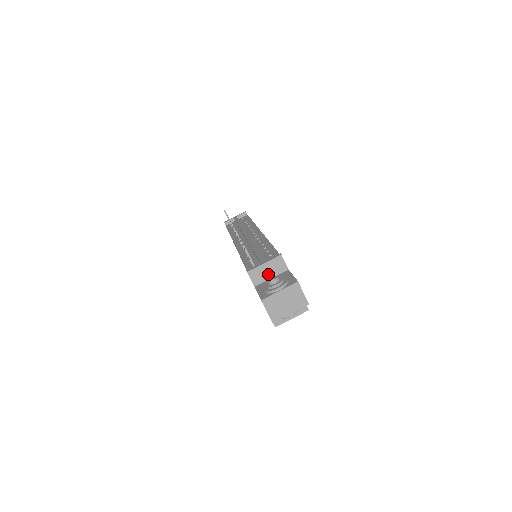
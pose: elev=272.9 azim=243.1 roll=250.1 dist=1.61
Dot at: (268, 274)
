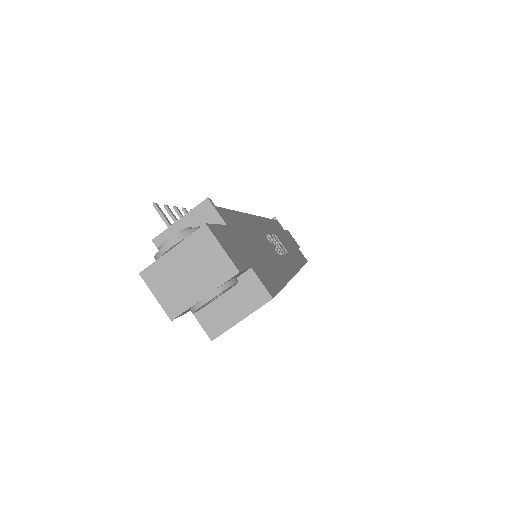
Dot at: occluded
